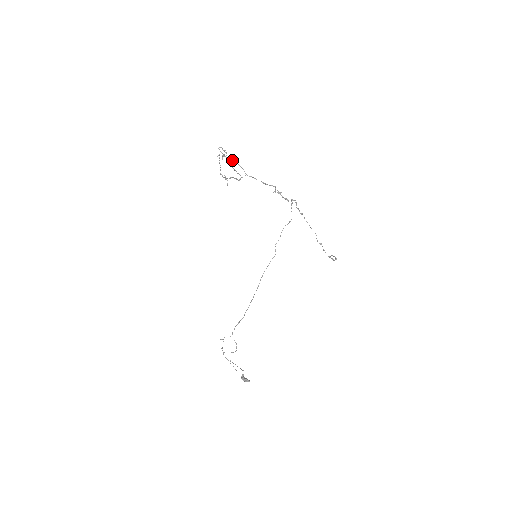
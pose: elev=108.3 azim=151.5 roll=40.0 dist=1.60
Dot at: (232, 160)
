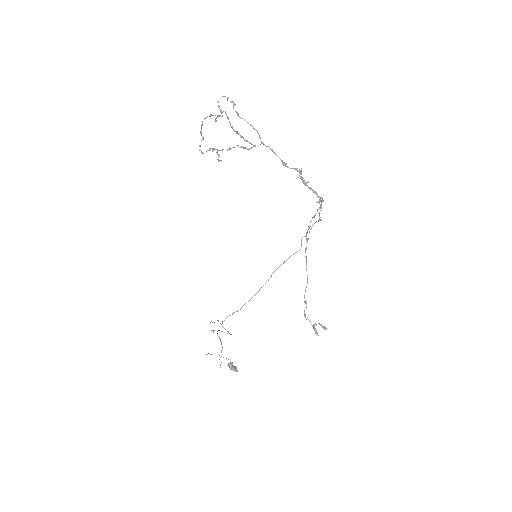
Dot at: (242, 118)
